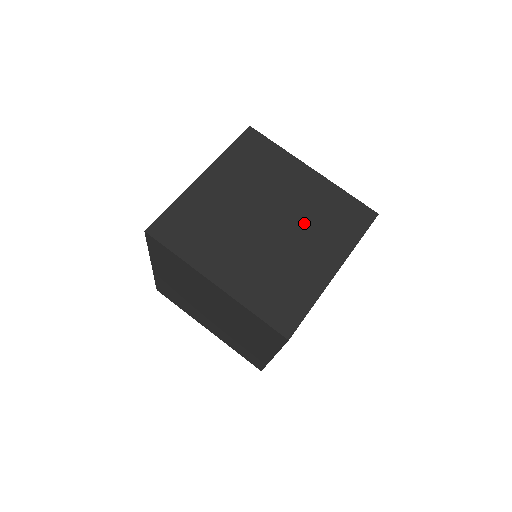
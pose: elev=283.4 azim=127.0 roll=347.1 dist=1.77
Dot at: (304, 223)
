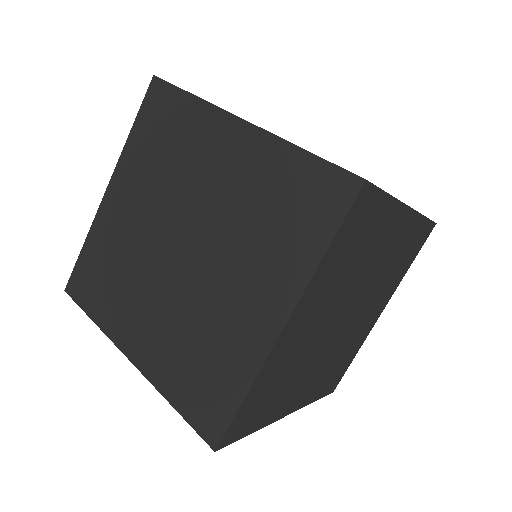
Dot at: occluded
